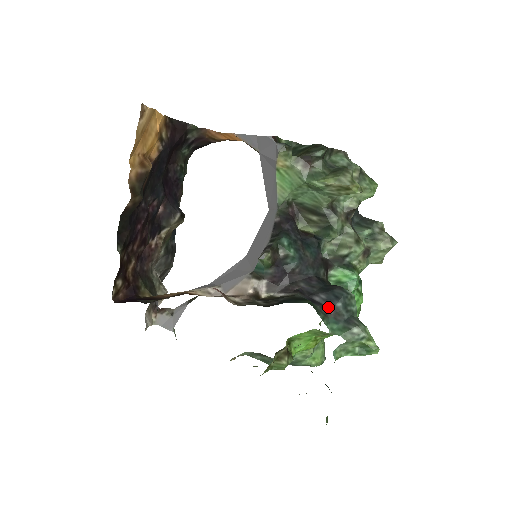
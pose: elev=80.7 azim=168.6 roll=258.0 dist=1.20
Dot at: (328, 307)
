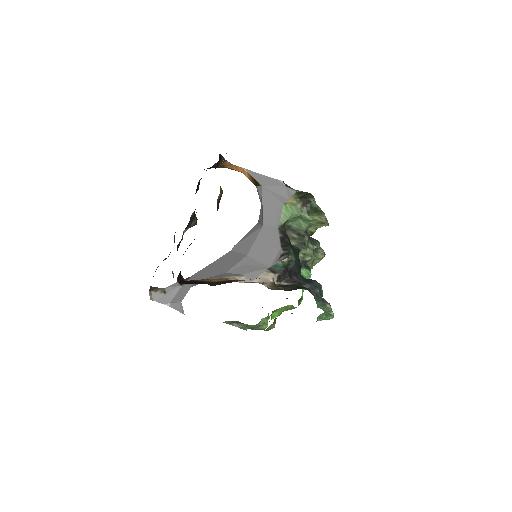
Dot at: (313, 292)
